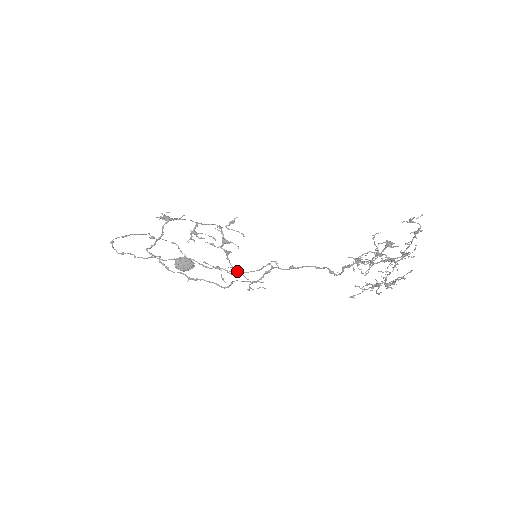
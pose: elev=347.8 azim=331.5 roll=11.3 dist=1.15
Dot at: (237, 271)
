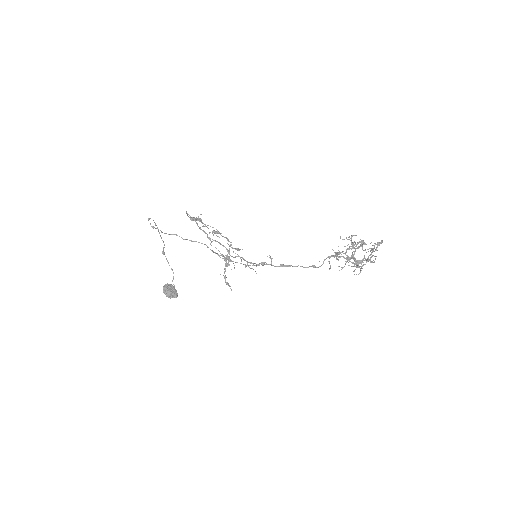
Dot at: (237, 262)
